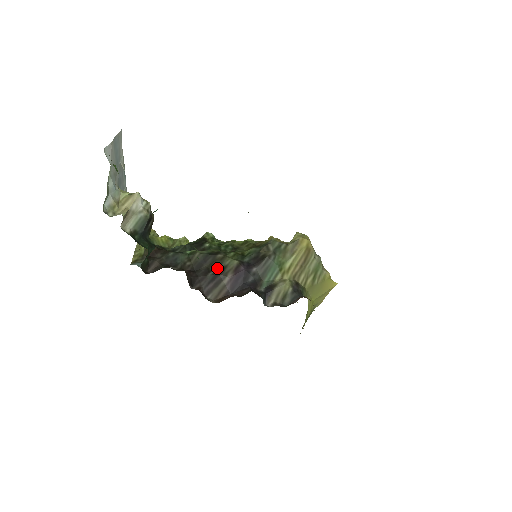
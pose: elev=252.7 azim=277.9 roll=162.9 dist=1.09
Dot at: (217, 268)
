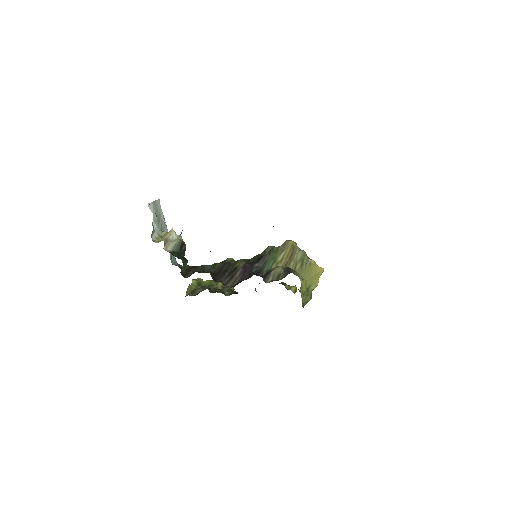
Dot at: (231, 269)
